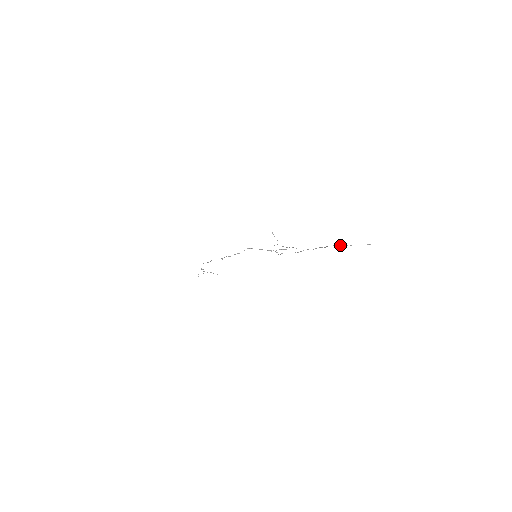
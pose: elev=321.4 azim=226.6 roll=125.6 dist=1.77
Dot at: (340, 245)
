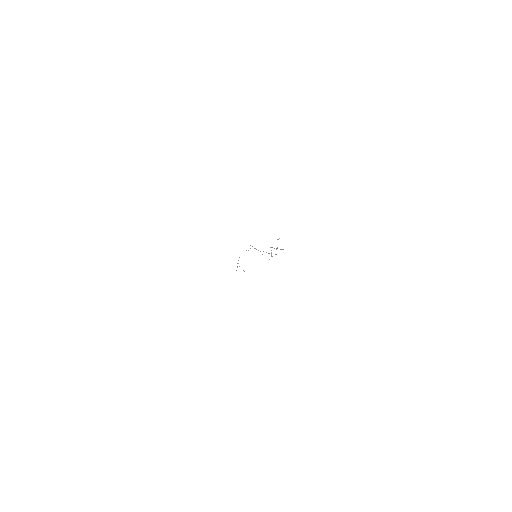
Dot at: (271, 247)
